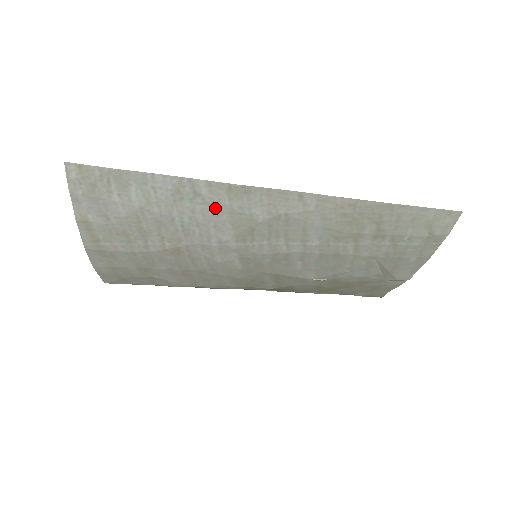
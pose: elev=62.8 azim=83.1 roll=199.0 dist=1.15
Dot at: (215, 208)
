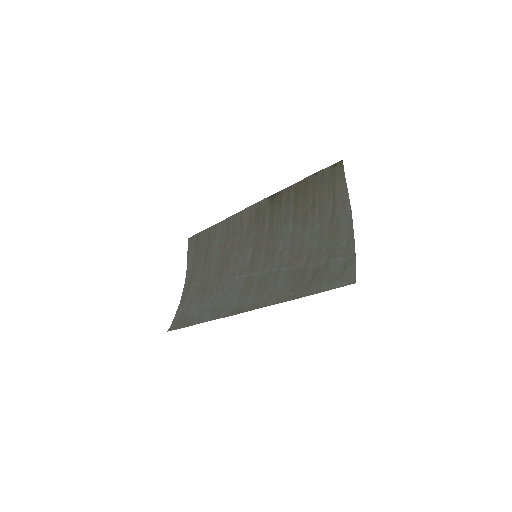
Dot at: (231, 303)
